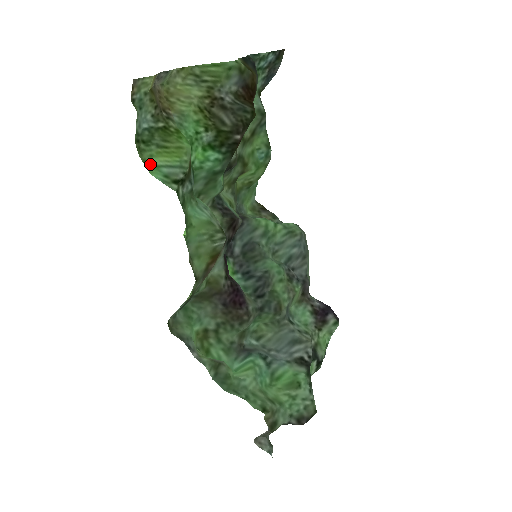
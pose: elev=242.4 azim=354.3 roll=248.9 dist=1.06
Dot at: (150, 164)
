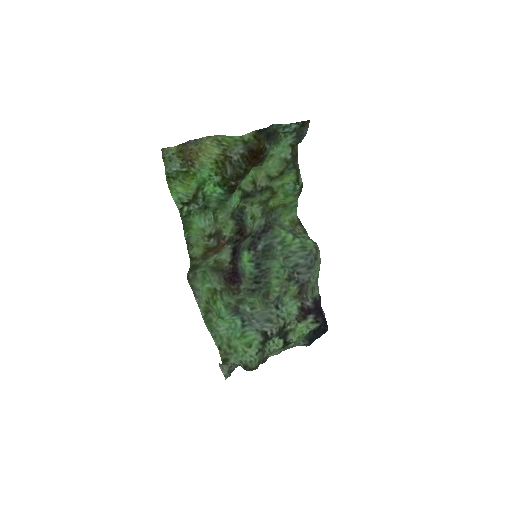
Dot at: (174, 190)
